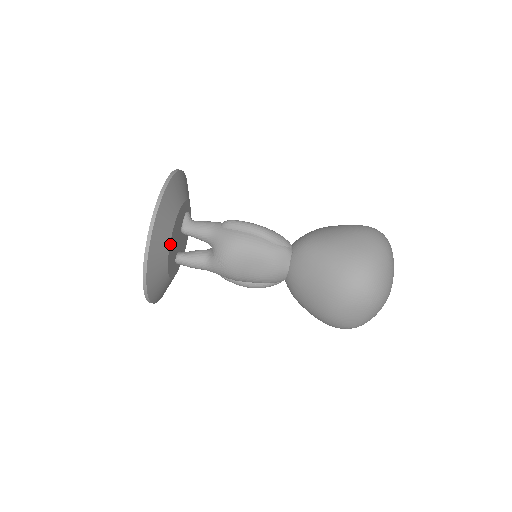
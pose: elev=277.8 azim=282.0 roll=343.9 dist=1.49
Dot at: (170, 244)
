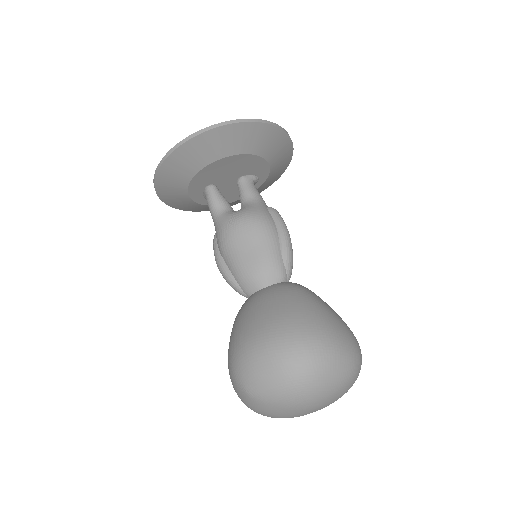
Dot at: (227, 158)
